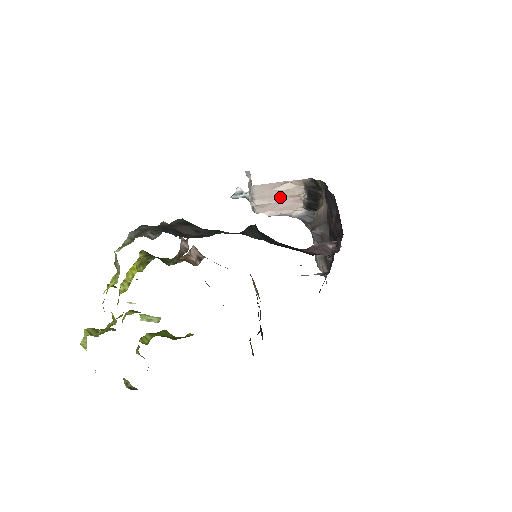
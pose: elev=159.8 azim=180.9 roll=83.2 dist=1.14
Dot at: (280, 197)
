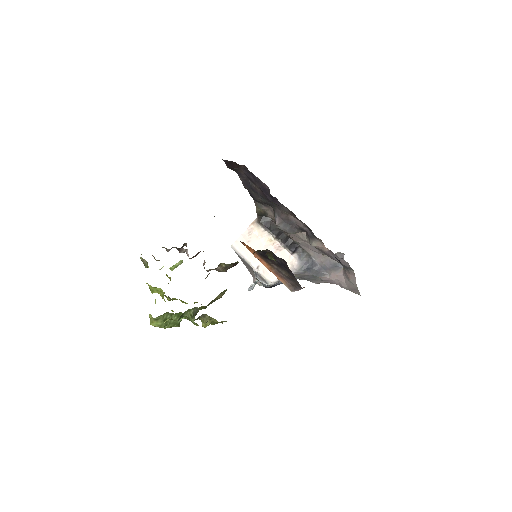
Dot at: occluded
